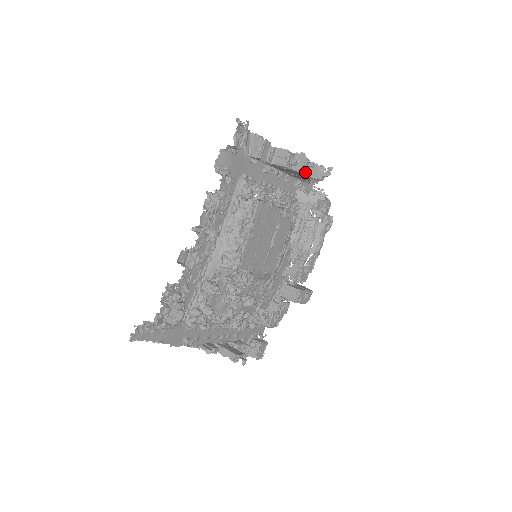
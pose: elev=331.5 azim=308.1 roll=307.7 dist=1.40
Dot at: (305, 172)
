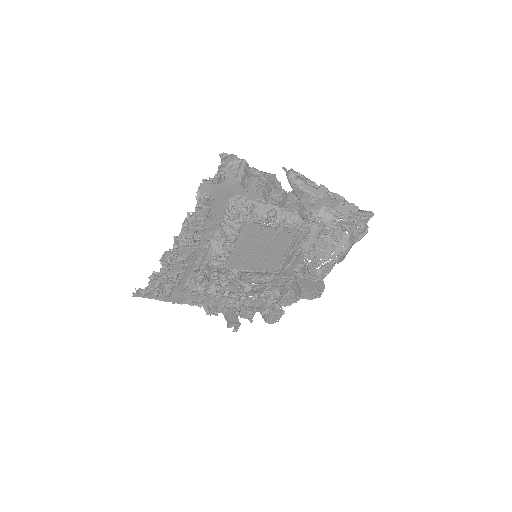
Dot at: (290, 209)
